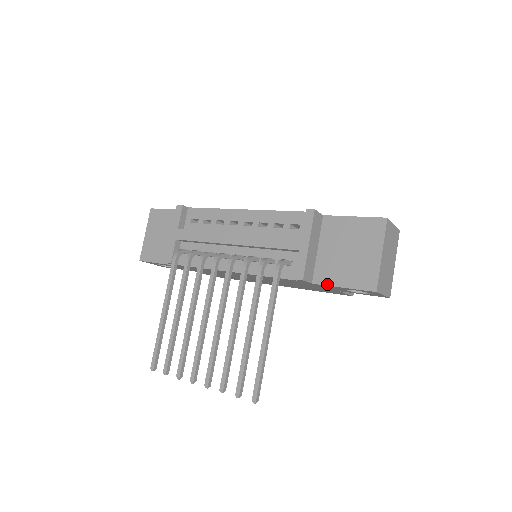
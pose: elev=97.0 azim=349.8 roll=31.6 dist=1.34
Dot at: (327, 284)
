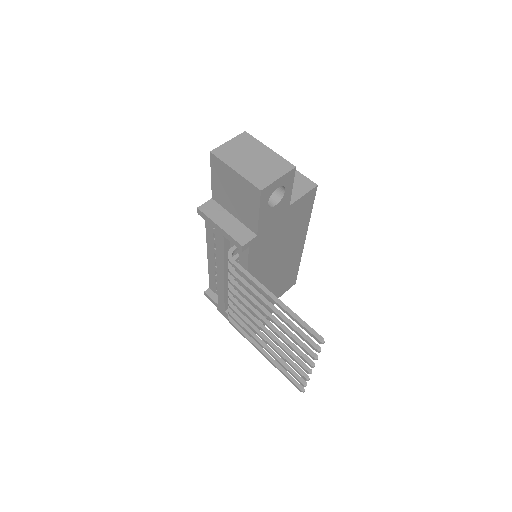
Dot at: (257, 225)
